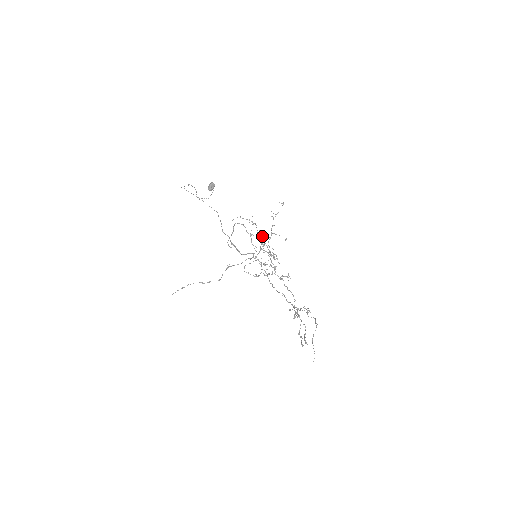
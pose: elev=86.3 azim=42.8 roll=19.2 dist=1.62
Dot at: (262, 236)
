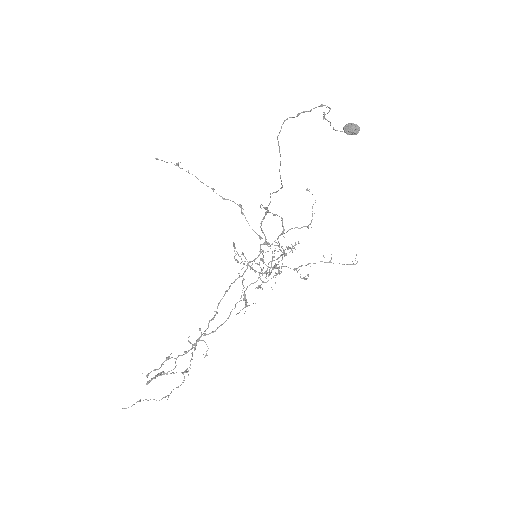
Dot at: occluded
